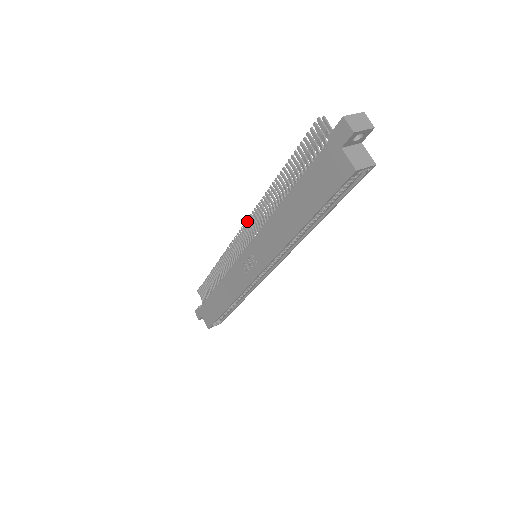
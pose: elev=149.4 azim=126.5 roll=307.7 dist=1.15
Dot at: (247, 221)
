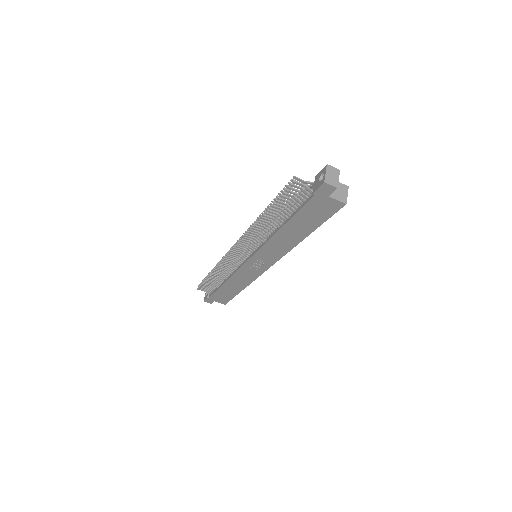
Dot at: (239, 243)
